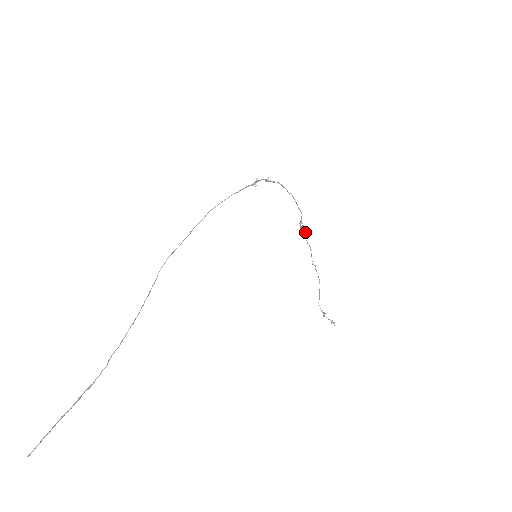
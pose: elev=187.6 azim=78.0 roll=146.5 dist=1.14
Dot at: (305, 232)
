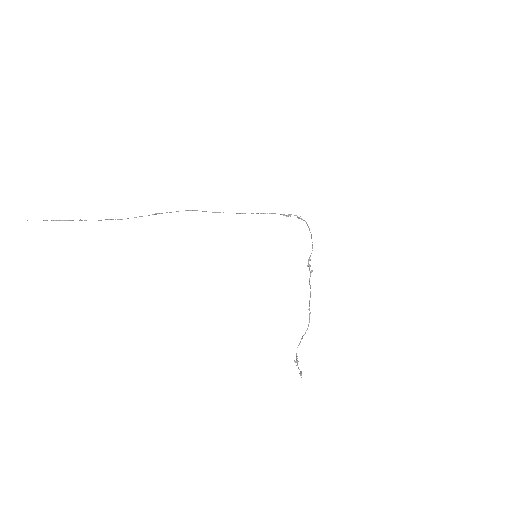
Dot at: (311, 271)
